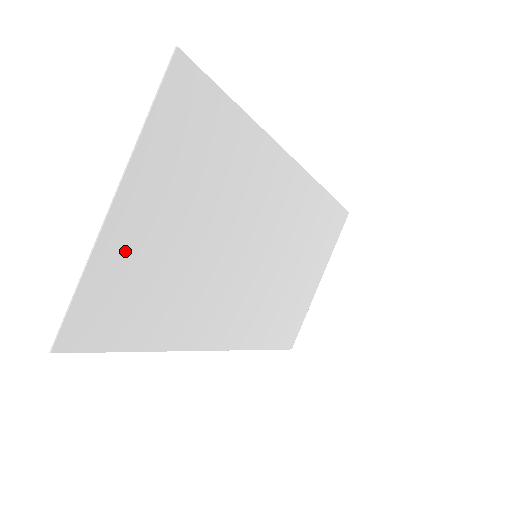
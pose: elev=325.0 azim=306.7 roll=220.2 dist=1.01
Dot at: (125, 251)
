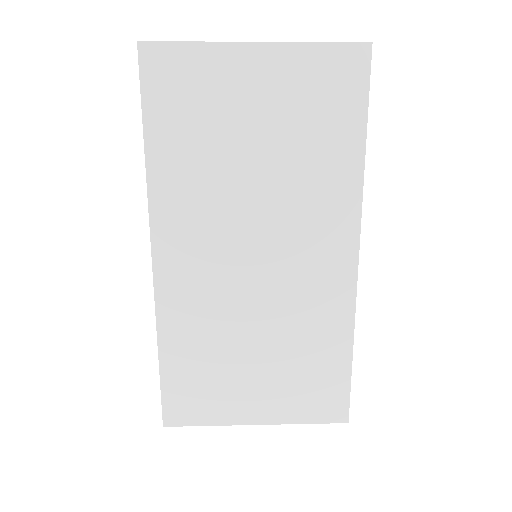
Dot at: (223, 73)
